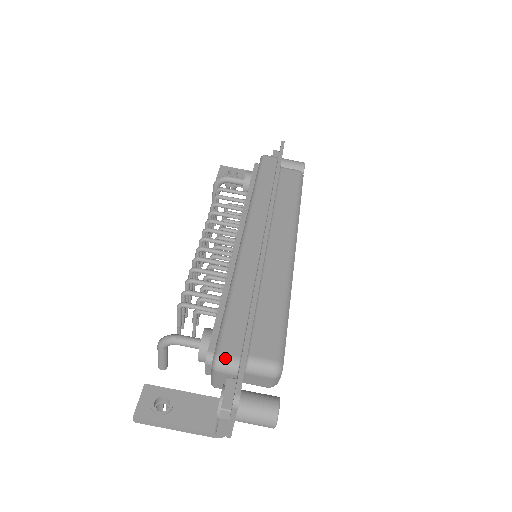
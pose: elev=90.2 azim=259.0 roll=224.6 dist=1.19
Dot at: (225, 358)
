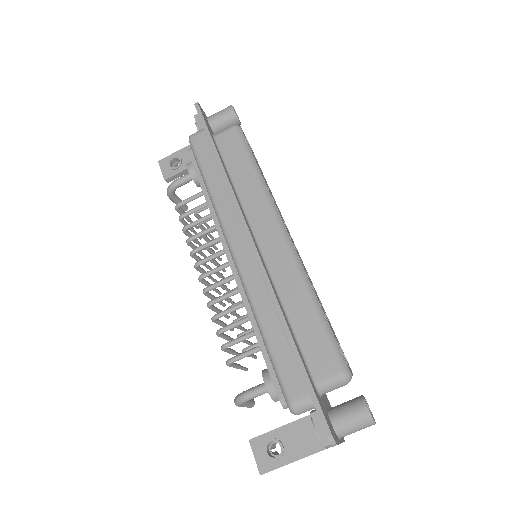
Dot at: (298, 404)
